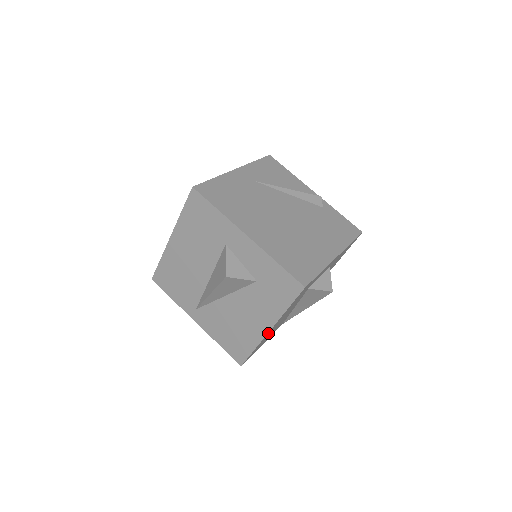
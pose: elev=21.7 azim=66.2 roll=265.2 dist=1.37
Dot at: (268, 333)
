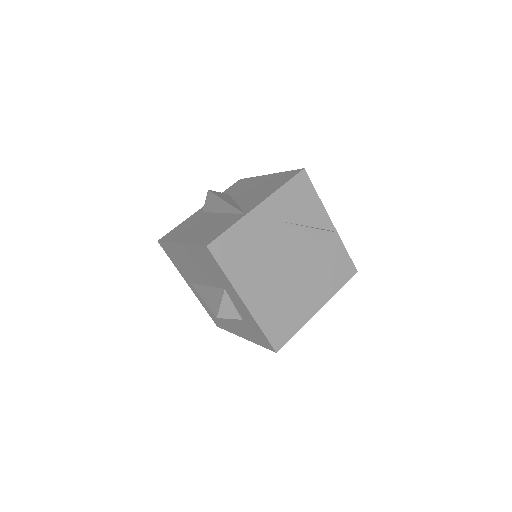
Dot at: occluded
